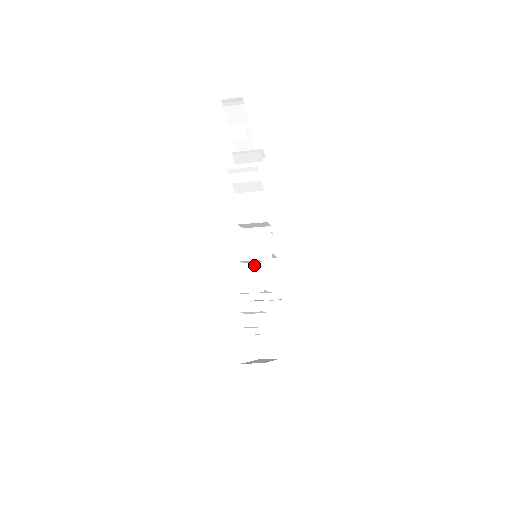
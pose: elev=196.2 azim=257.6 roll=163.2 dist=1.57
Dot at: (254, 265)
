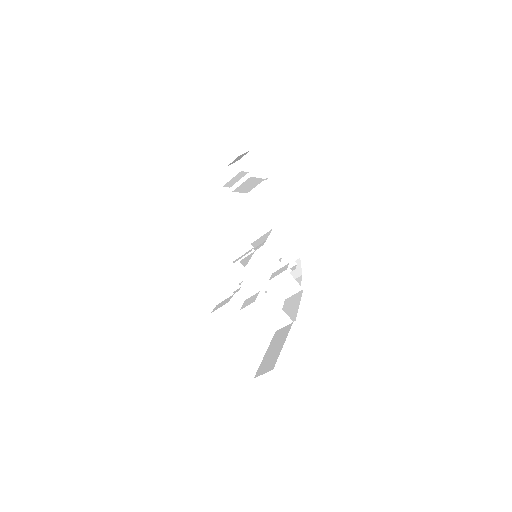
Dot at: (248, 256)
